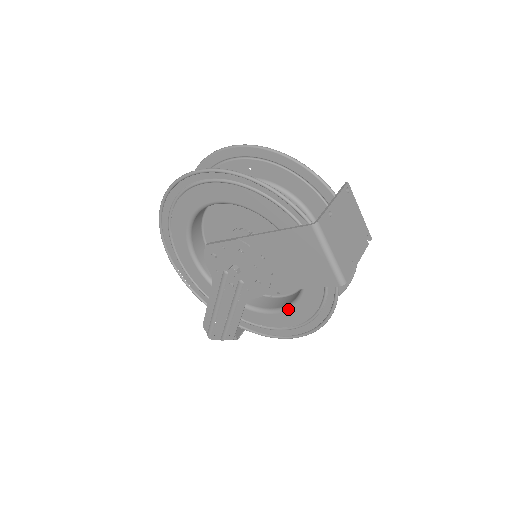
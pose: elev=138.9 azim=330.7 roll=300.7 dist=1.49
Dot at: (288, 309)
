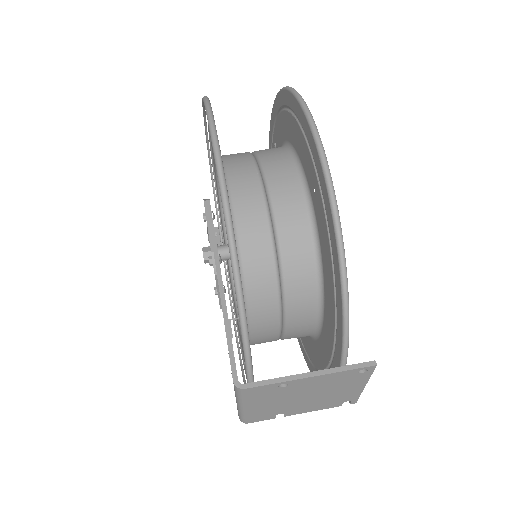
Dot at: (239, 324)
